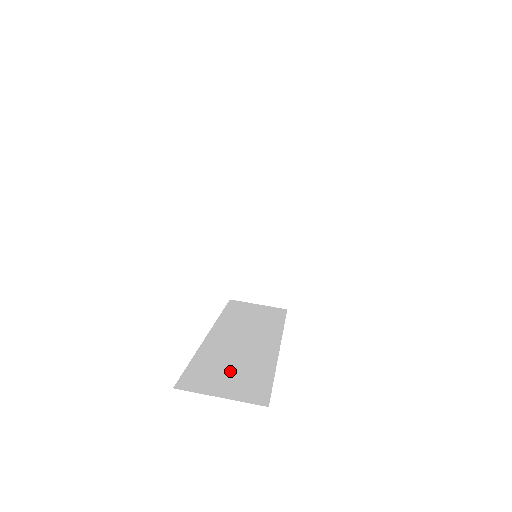
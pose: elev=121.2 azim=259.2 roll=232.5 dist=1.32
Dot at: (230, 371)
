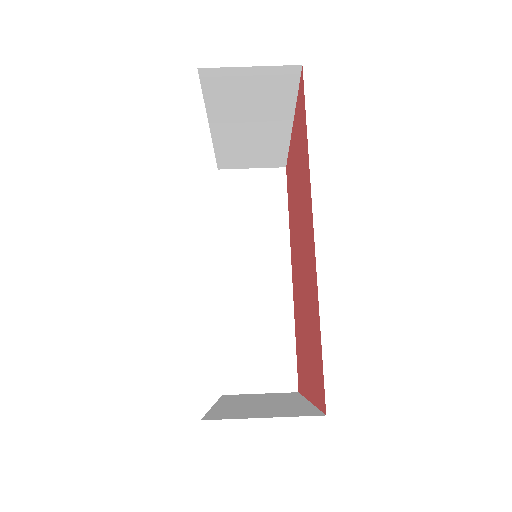
Dot at: (258, 347)
